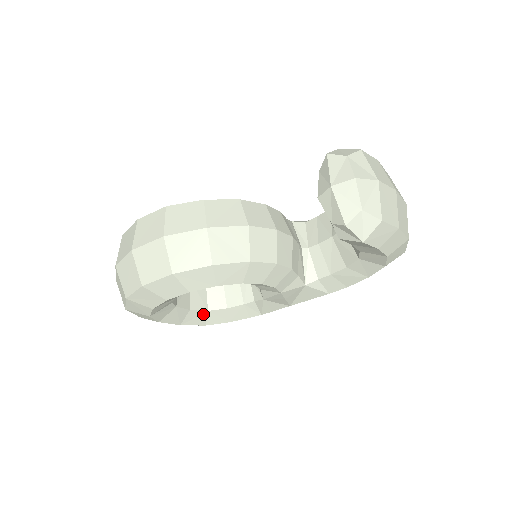
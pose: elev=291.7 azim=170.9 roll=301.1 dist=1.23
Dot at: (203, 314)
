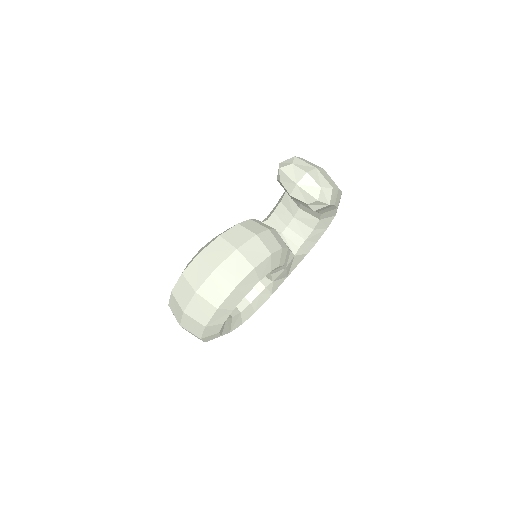
Dot at: (239, 316)
